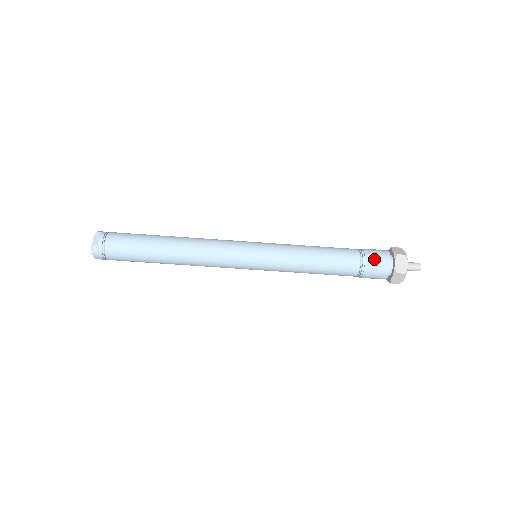
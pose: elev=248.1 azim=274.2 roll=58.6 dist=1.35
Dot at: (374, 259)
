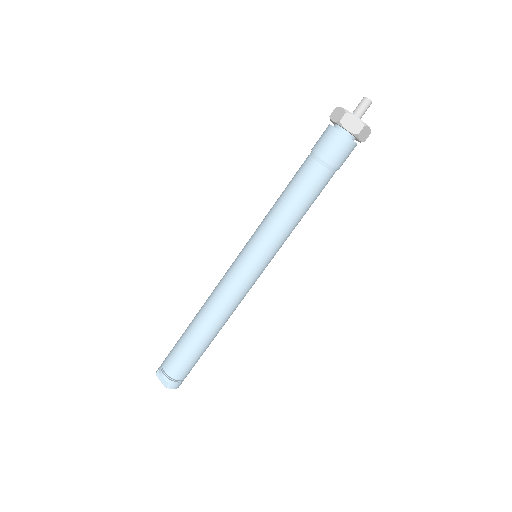
Dot at: (329, 149)
